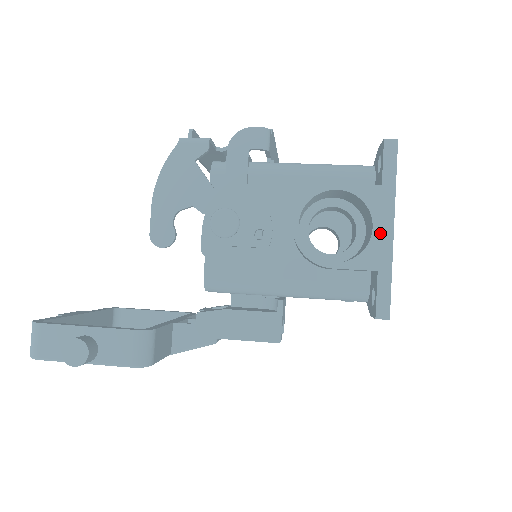
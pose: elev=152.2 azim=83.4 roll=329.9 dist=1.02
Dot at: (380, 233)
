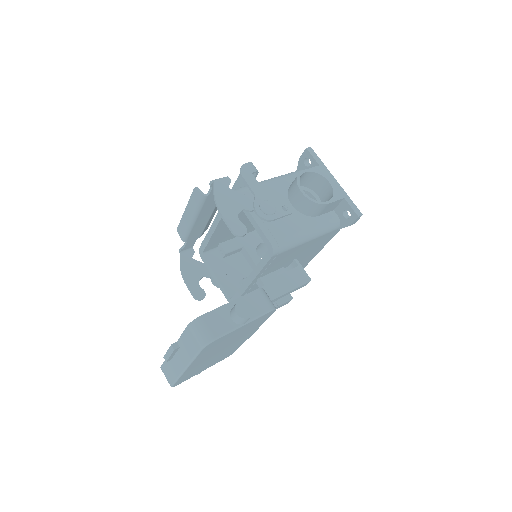
Dot at: (333, 183)
